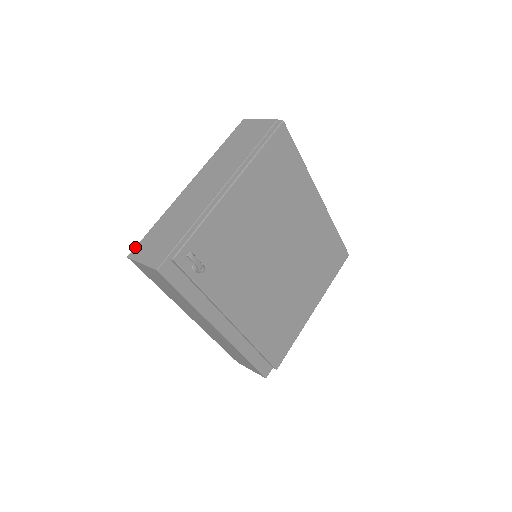
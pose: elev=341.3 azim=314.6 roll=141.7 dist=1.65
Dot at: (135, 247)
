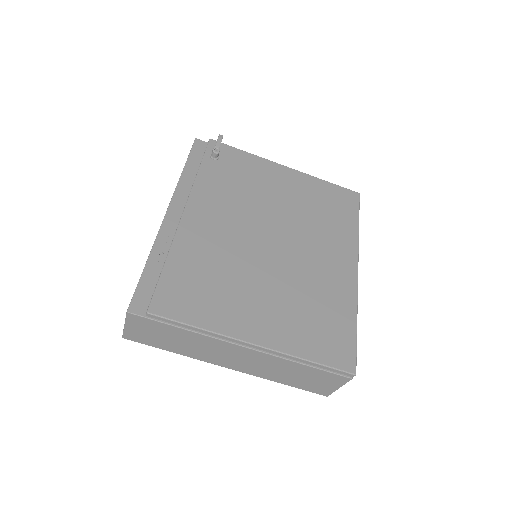
Dot at: occluded
